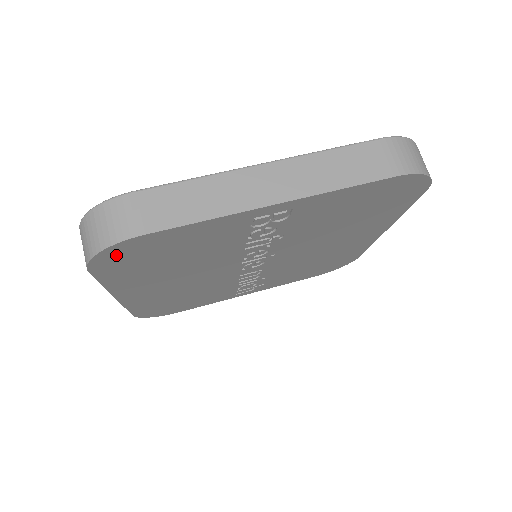
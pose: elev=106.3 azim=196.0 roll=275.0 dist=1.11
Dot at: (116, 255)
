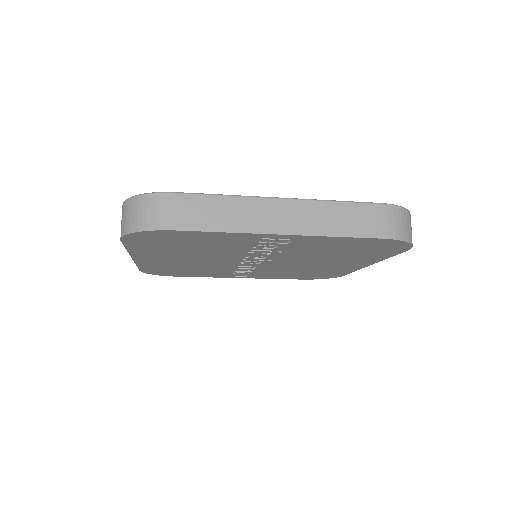
Dot at: (147, 236)
